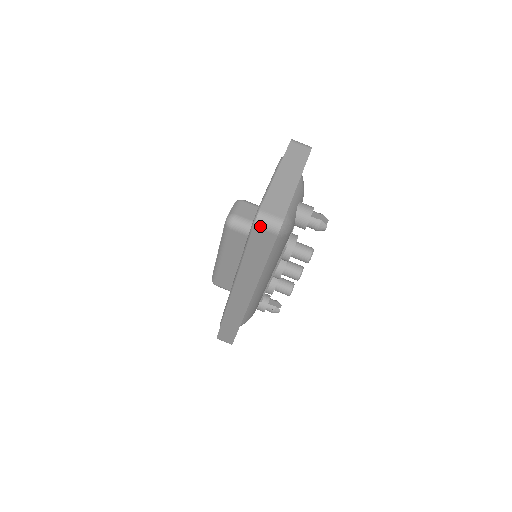
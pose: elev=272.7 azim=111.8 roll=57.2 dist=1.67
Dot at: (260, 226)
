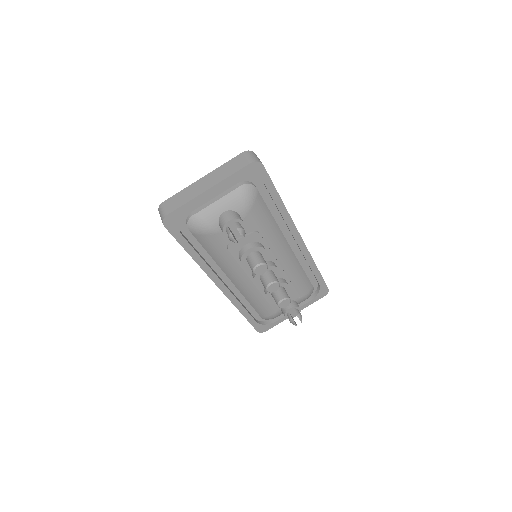
Dot at: occluded
